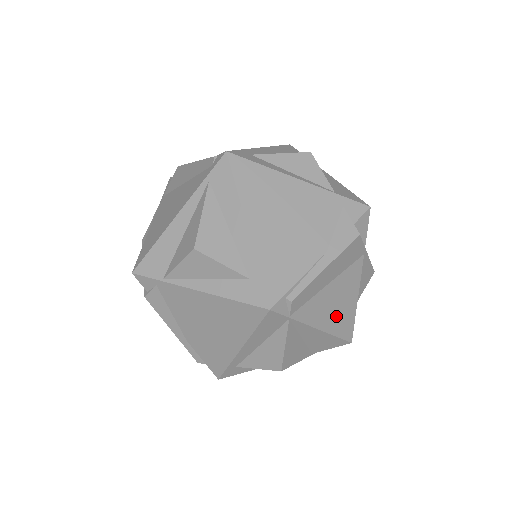
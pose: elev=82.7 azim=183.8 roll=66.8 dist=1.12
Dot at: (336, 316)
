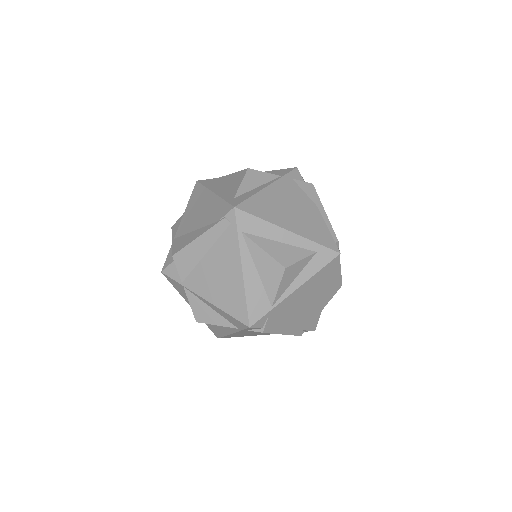
Dot at: occluded
